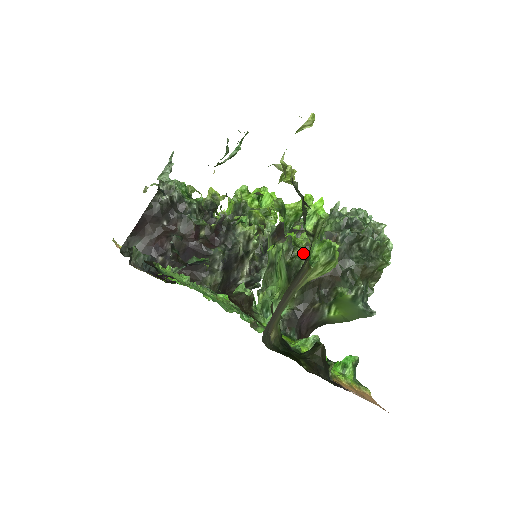
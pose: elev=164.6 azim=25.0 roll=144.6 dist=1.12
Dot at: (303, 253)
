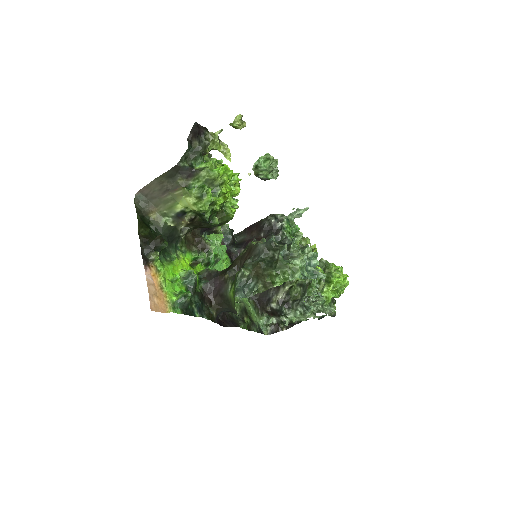
Dot at: occluded
